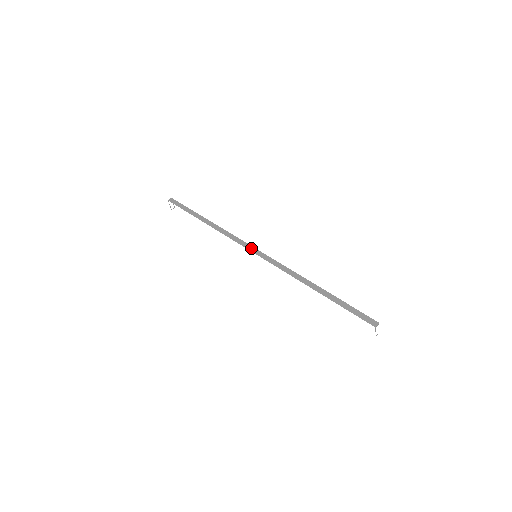
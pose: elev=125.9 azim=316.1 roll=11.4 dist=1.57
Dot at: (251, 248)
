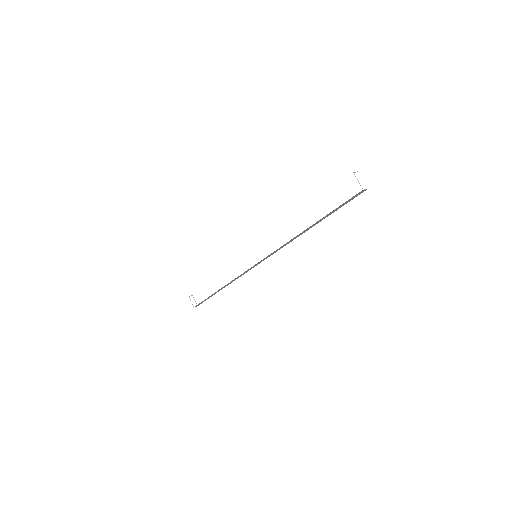
Dot at: occluded
